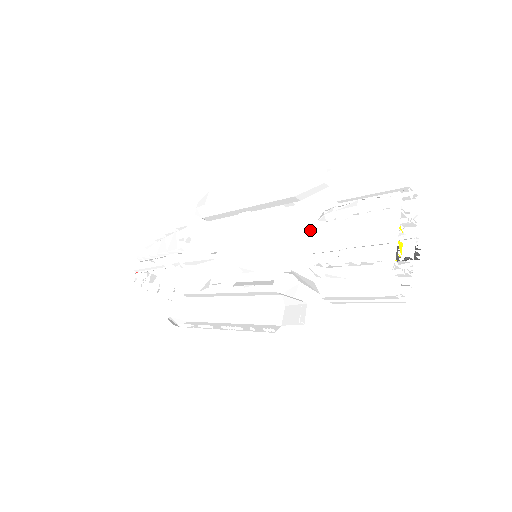
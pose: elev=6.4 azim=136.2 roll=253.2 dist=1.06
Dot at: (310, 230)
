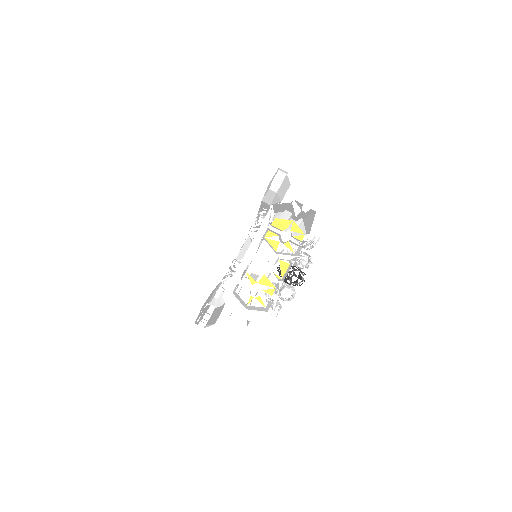
Dot at: occluded
